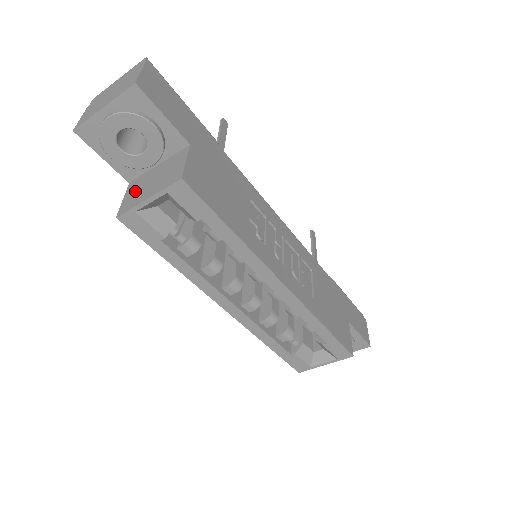
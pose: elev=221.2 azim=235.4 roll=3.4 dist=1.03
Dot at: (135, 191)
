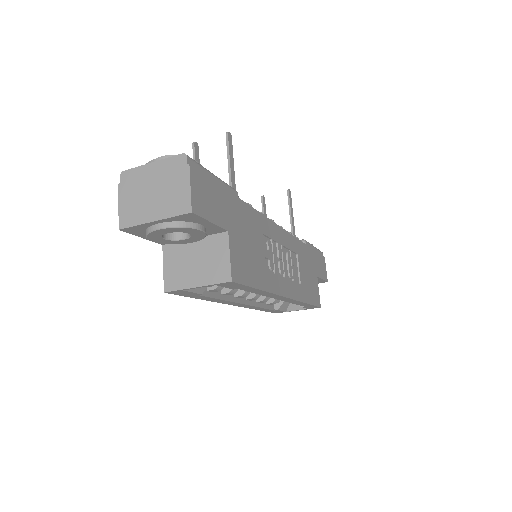
Dot at: (176, 265)
